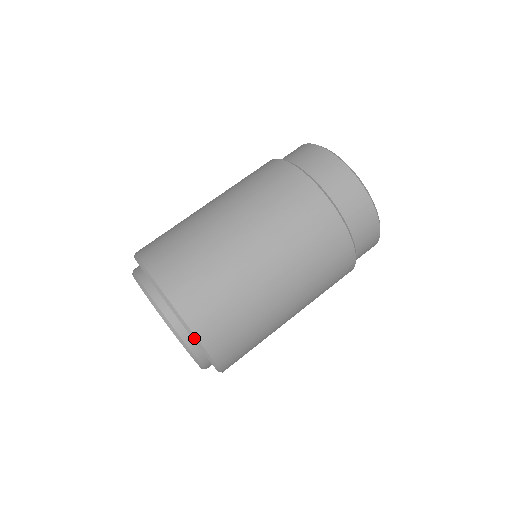
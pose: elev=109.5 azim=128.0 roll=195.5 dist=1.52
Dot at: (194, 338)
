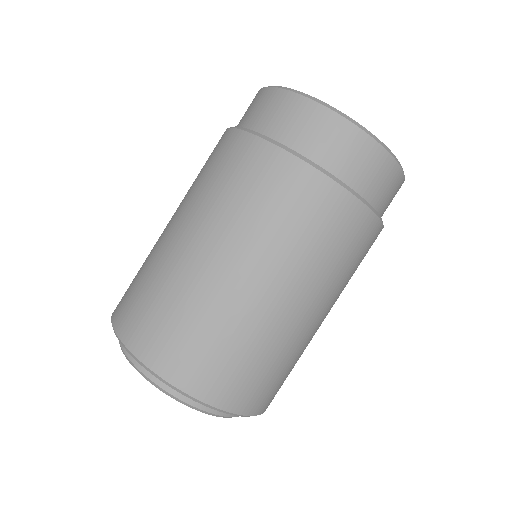
Dot at: (212, 408)
